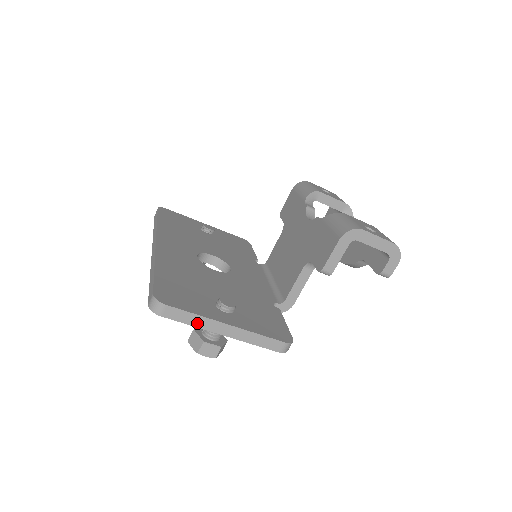
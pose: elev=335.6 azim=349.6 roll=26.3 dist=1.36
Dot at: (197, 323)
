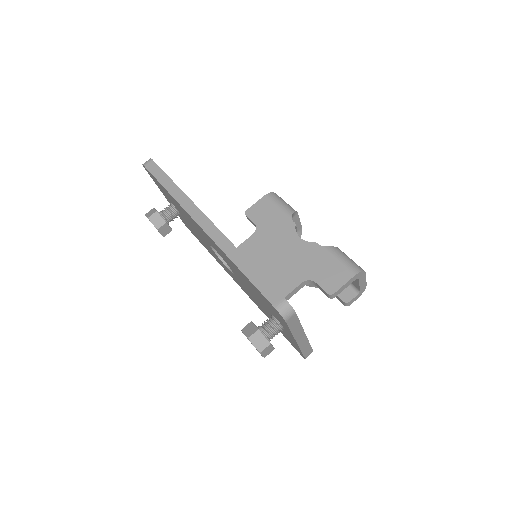
Dot at: (295, 330)
